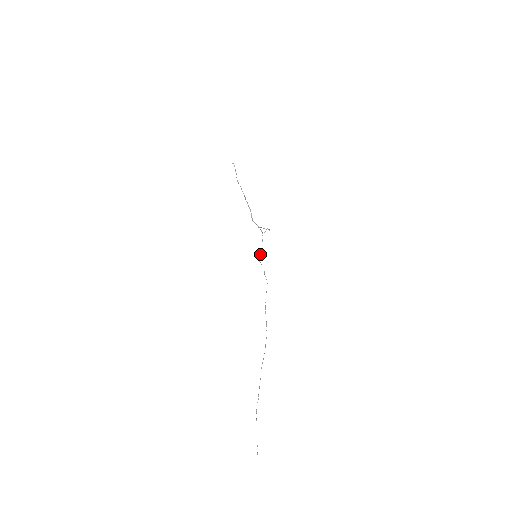
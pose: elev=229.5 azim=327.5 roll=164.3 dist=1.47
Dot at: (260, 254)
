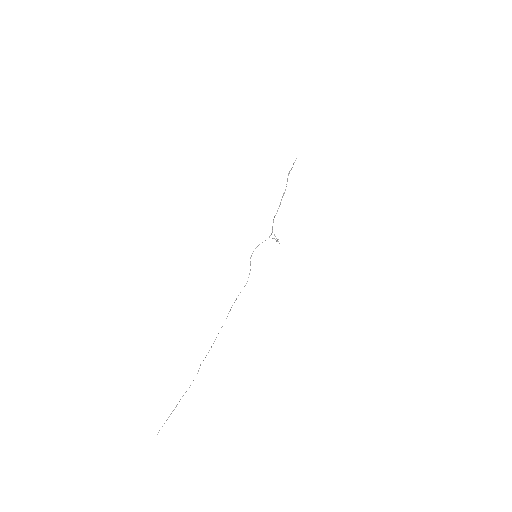
Dot at: occluded
